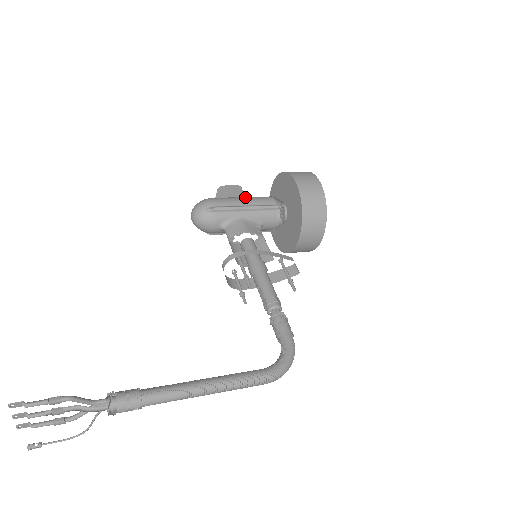
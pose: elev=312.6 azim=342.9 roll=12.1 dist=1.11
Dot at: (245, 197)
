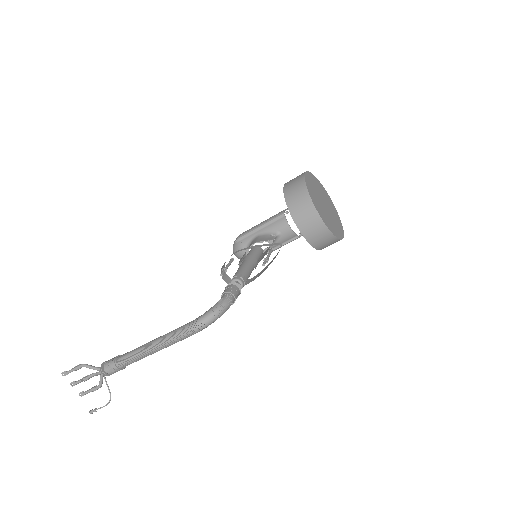
Dot at: occluded
